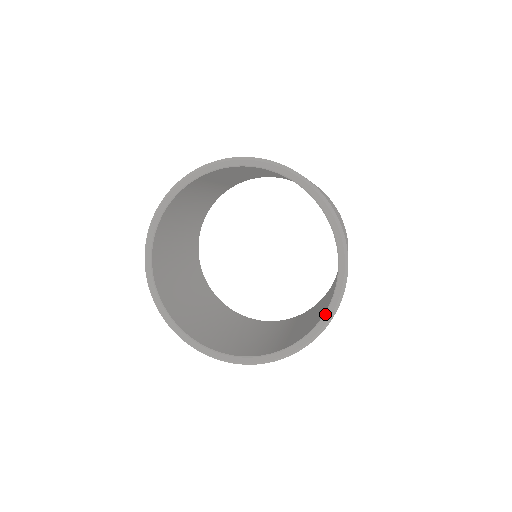
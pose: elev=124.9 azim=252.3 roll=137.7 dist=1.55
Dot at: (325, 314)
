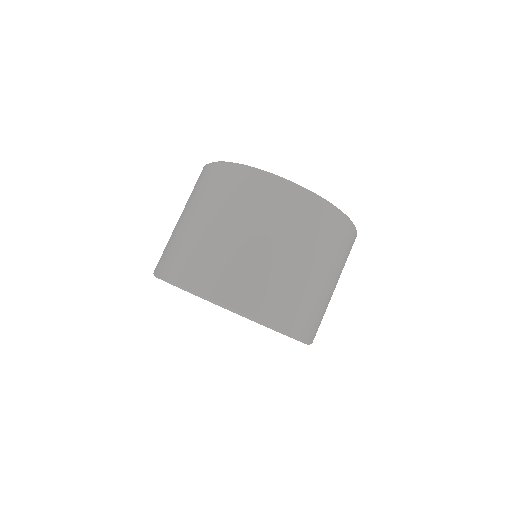
Dot at: occluded
